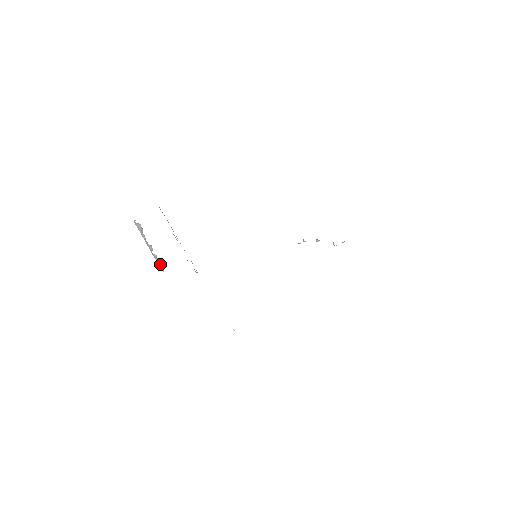
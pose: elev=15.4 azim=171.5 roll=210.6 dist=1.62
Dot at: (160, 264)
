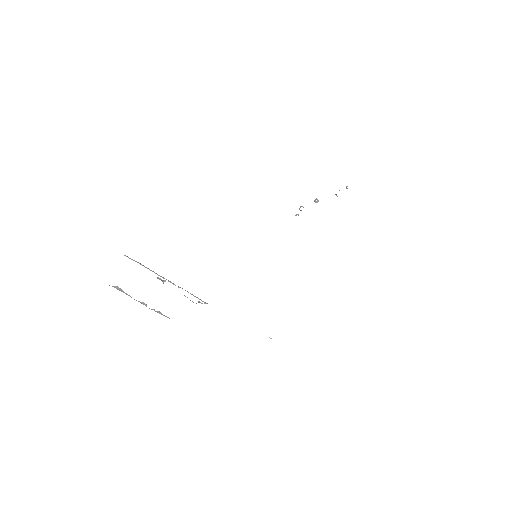
Dot at: occluded
